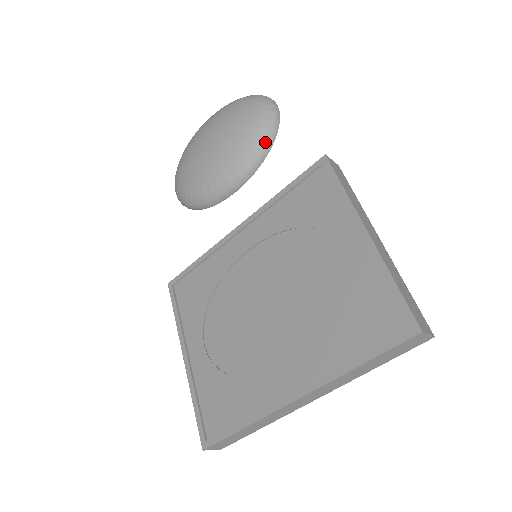
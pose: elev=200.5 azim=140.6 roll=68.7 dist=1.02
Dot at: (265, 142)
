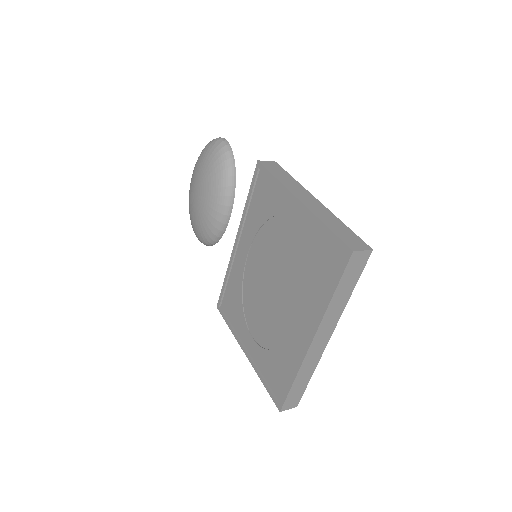
Dot at: (229, 171)
